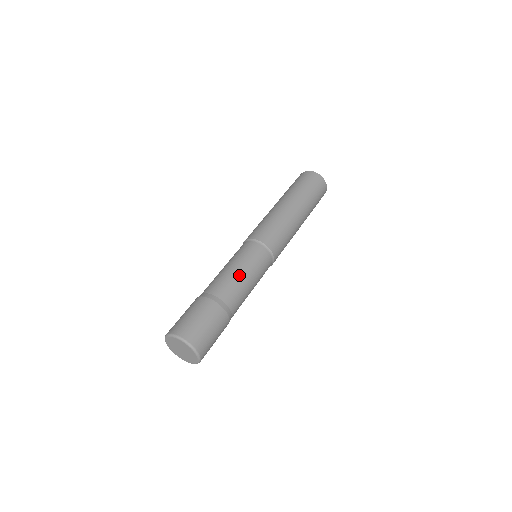
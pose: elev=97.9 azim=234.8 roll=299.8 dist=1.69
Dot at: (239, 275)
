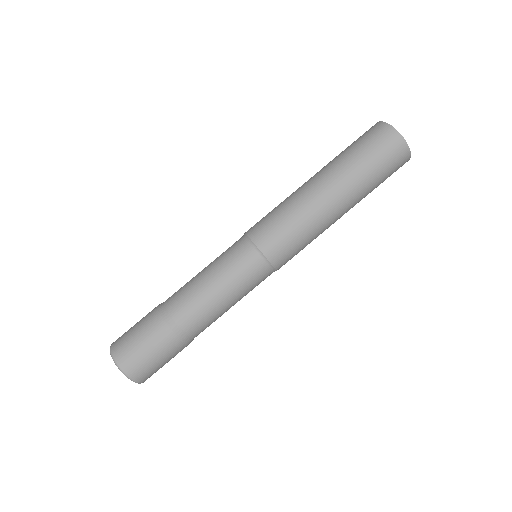
Dot at: (212, 296)
